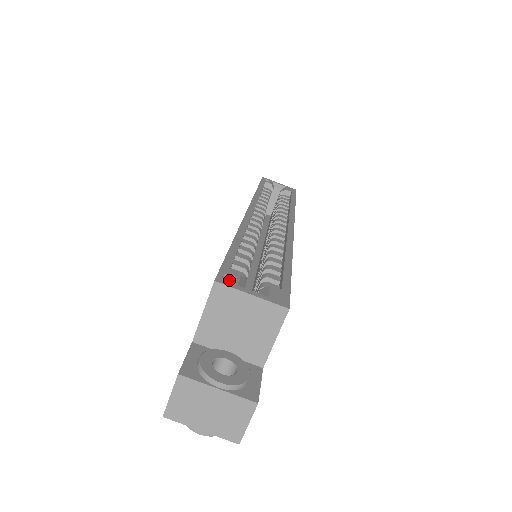
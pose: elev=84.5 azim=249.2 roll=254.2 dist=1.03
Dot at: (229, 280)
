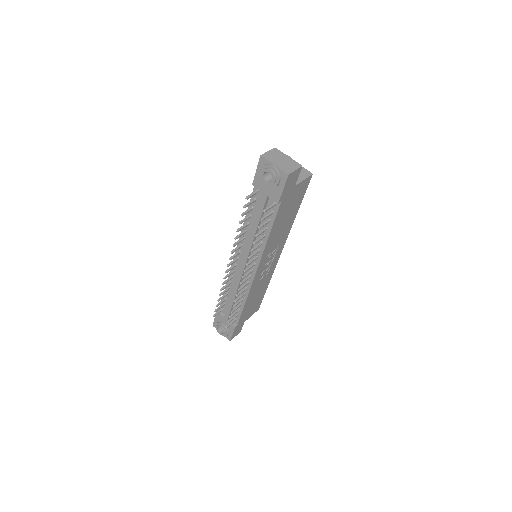
Dot at: occluded
